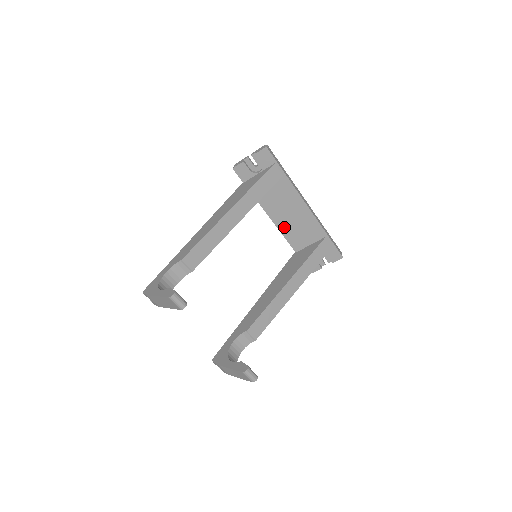
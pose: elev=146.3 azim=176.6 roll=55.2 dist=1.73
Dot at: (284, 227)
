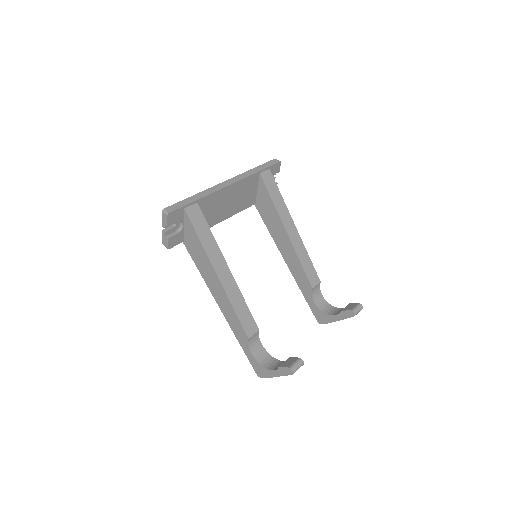
Dot at: (233, 210)
